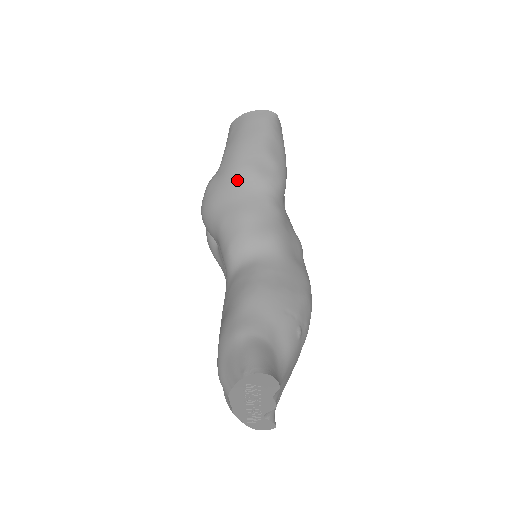
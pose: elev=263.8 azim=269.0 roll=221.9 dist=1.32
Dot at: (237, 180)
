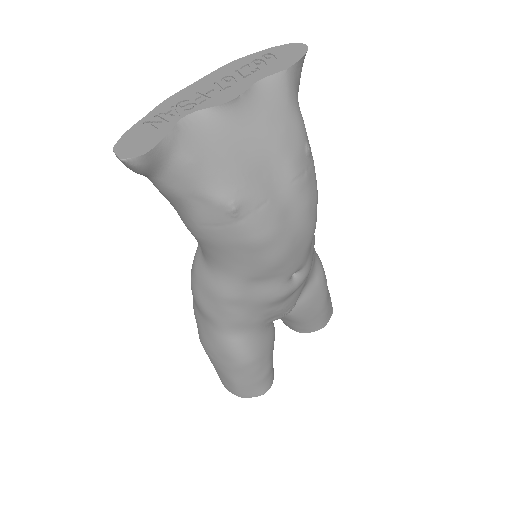
Dot at: occluded
